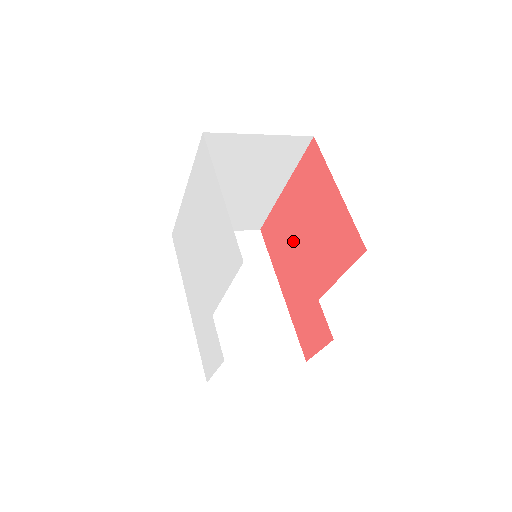
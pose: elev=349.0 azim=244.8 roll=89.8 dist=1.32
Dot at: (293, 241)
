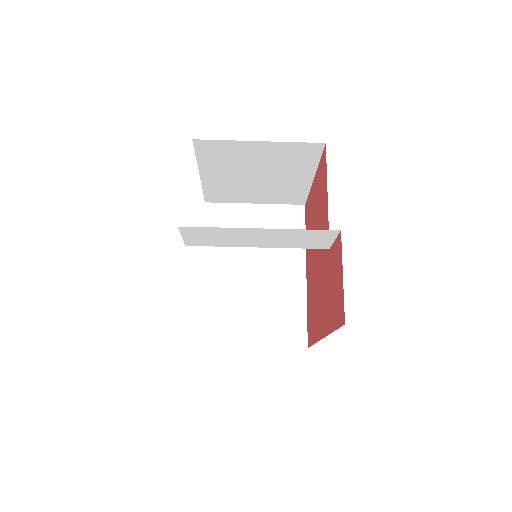
Dot at: (315, 277)
